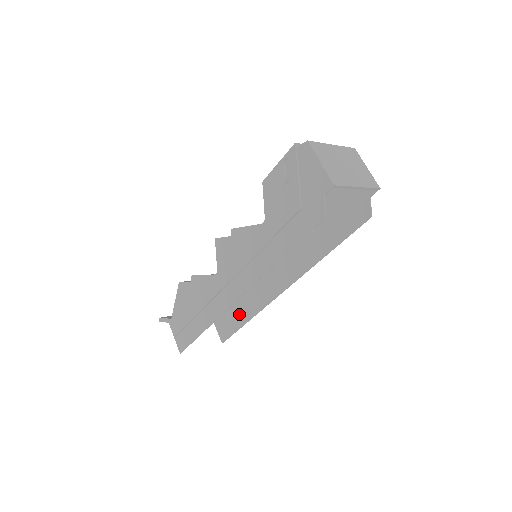
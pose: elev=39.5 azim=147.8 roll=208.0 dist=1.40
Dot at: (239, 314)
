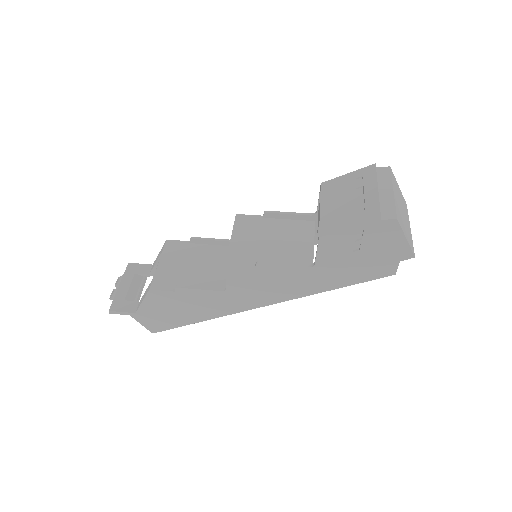
Dot at: occluded
